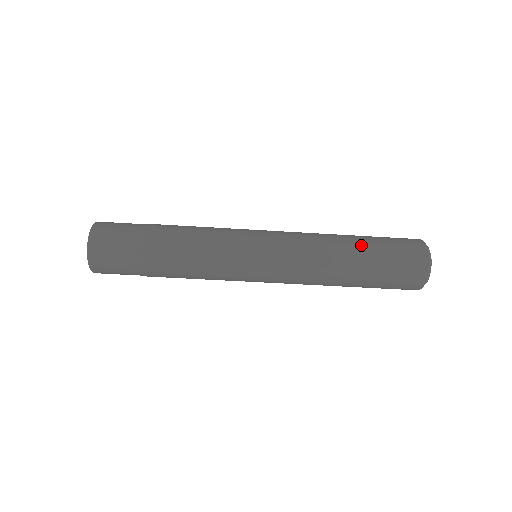
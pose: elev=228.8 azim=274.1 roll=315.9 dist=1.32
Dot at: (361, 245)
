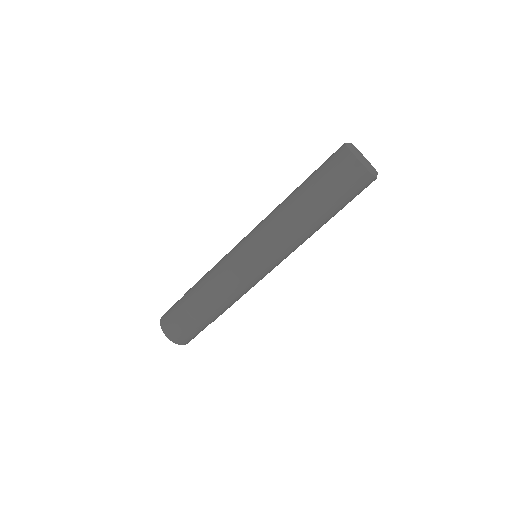
Dot at: (300, 185)
